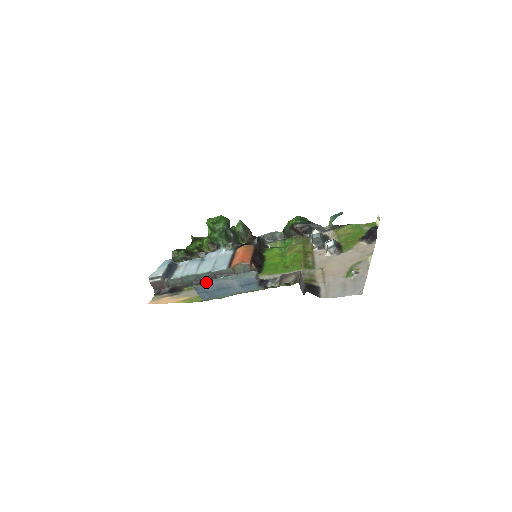
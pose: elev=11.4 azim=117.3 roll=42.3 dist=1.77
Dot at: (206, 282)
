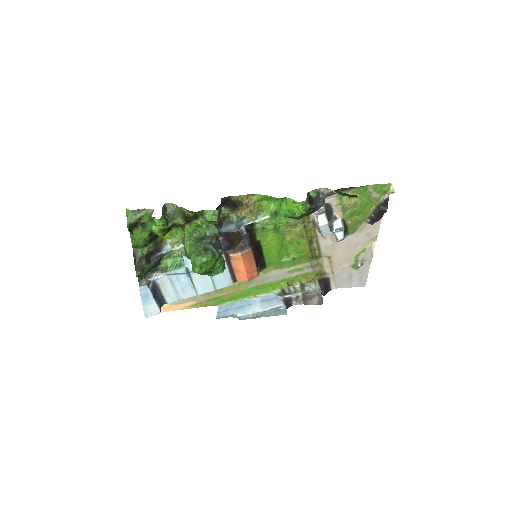
Dot at: occluded
